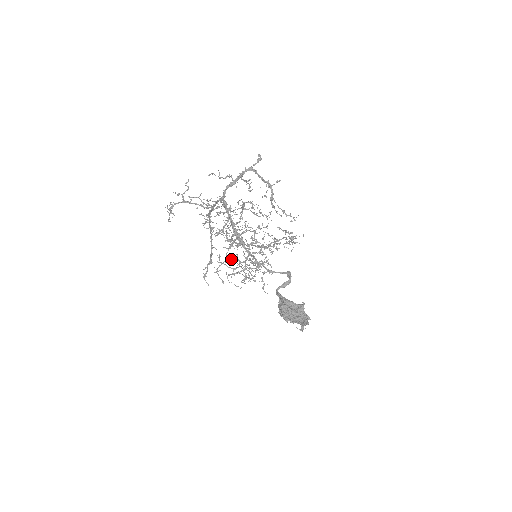
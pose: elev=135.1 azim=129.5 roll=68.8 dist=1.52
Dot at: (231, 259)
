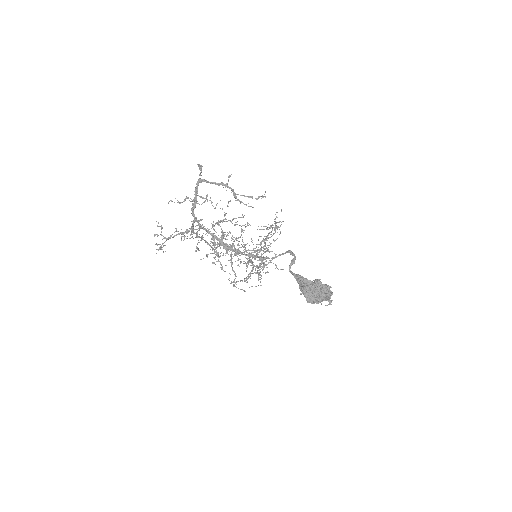
Dot at: (237, 265)
